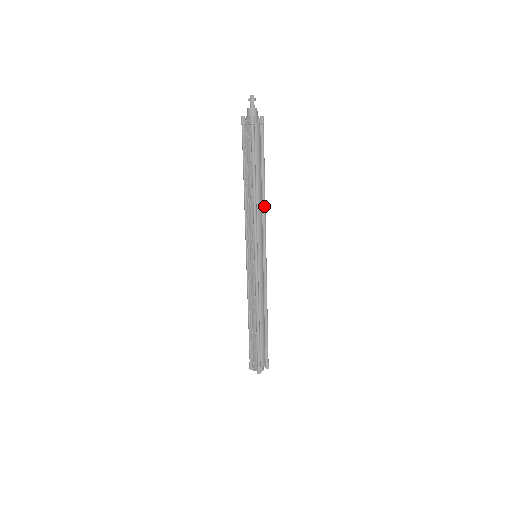
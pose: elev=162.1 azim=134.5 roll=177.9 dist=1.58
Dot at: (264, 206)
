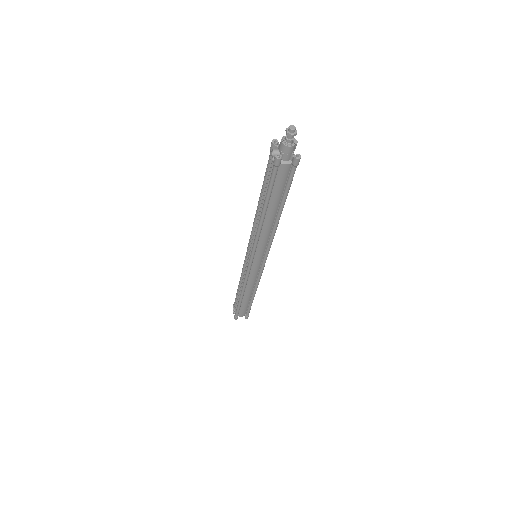
Dot at: (273, 231)
